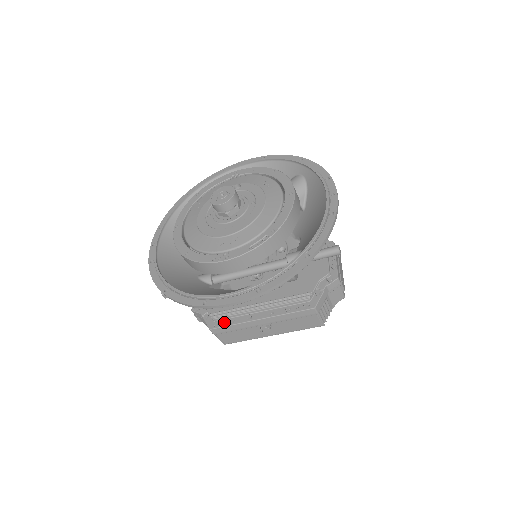
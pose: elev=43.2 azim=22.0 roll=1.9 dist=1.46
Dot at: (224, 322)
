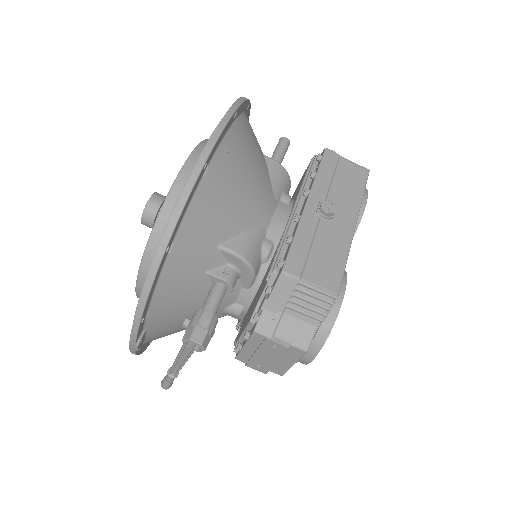
Dot at: (286, 254)
